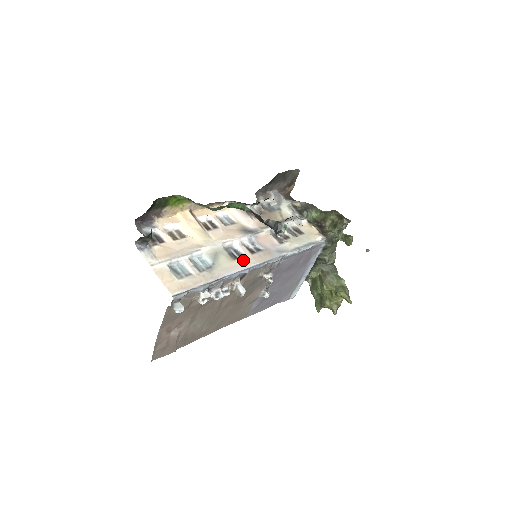
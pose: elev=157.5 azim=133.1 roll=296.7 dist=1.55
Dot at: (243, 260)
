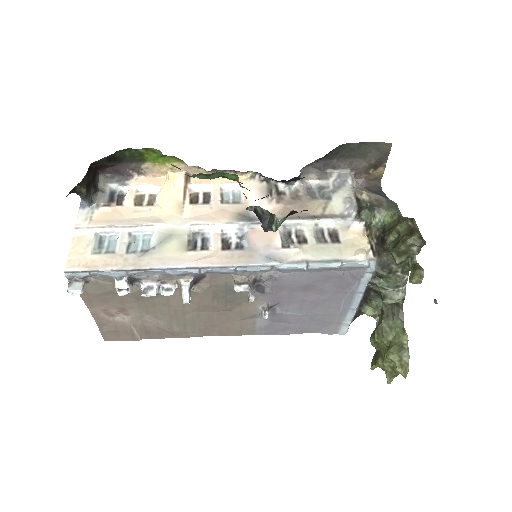
Dot at: (201, 254)
